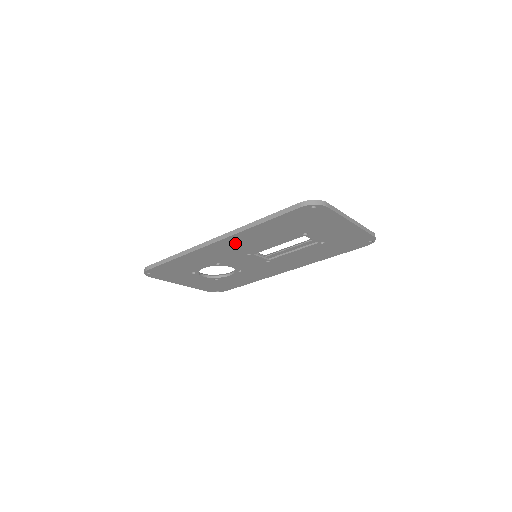
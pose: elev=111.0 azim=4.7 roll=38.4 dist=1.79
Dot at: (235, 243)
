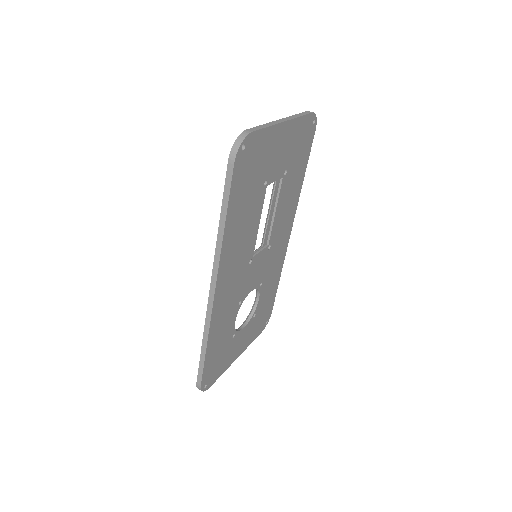
Dot at: (229, 268)
